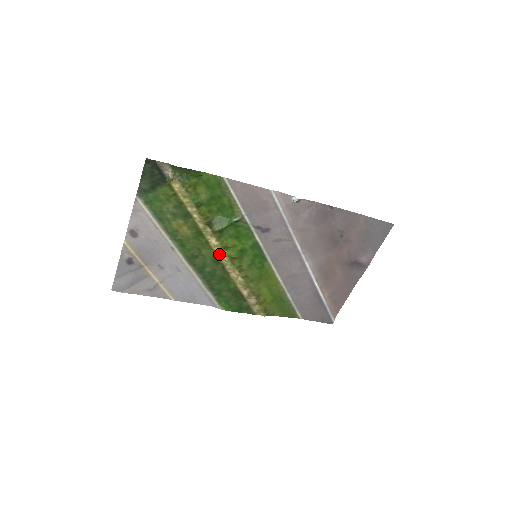
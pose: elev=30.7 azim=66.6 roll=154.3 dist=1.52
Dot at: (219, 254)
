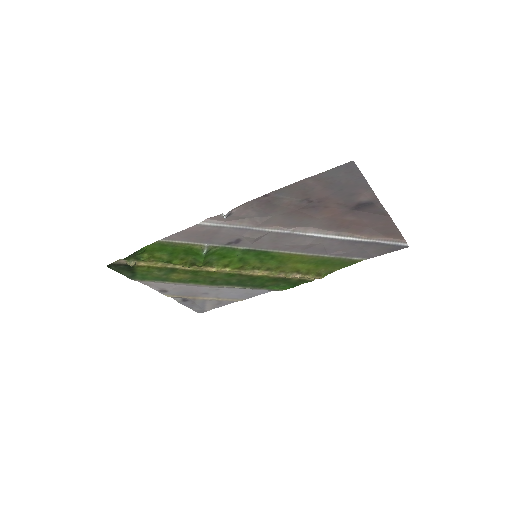
Dot at: (227, 271)
